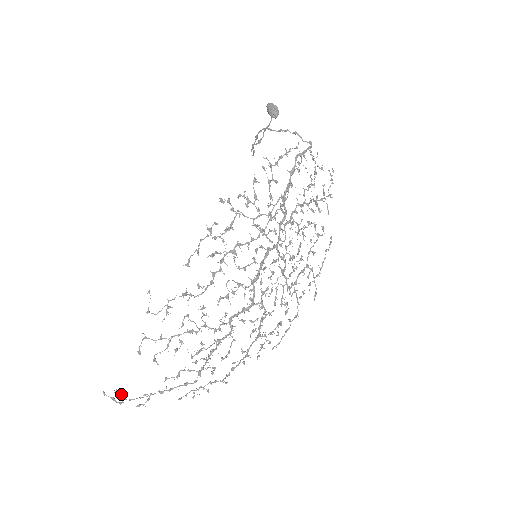
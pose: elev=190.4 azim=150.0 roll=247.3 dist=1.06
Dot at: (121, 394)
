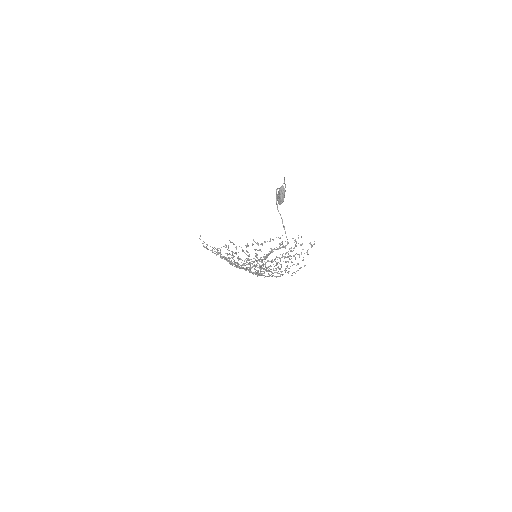
Dot at: occluded
